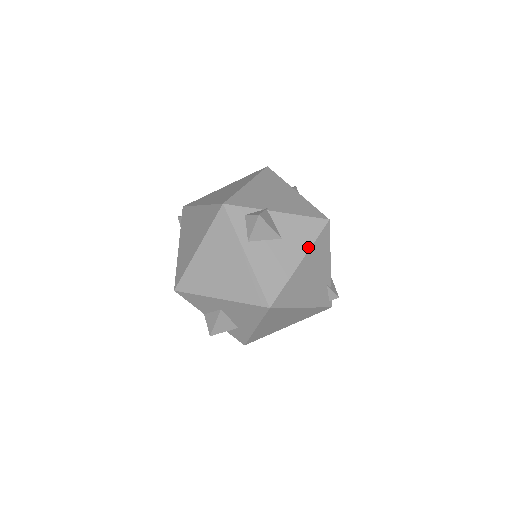
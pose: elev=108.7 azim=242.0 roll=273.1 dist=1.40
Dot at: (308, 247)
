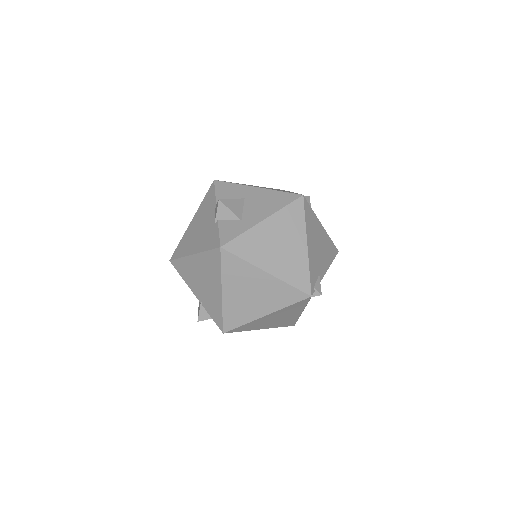
Dot at: occluded
